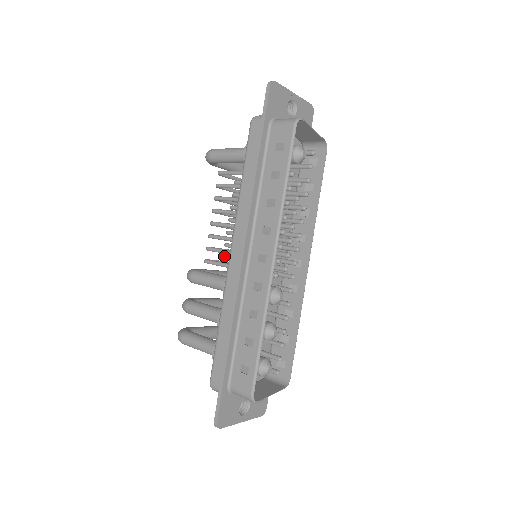
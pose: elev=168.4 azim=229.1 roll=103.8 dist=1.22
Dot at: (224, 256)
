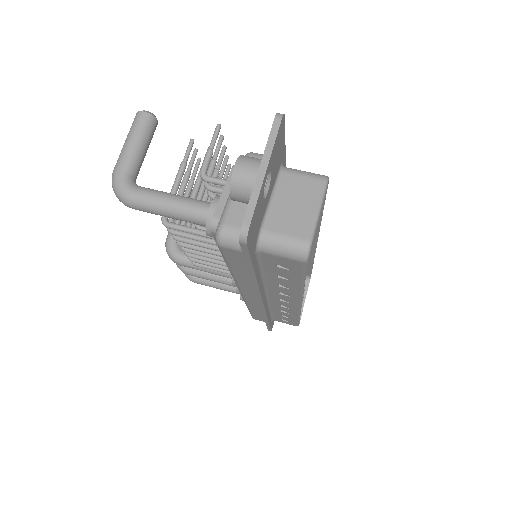
Dot at: occluded
